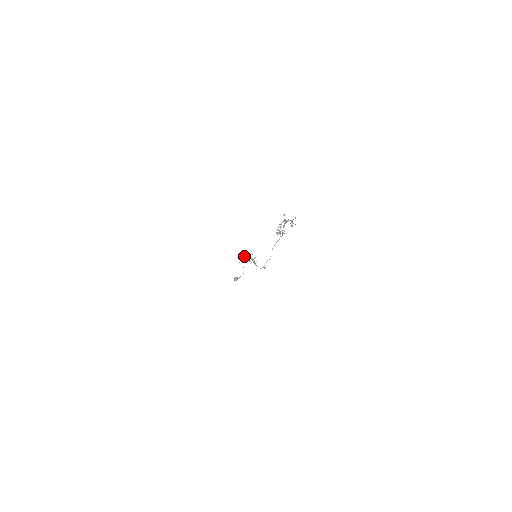
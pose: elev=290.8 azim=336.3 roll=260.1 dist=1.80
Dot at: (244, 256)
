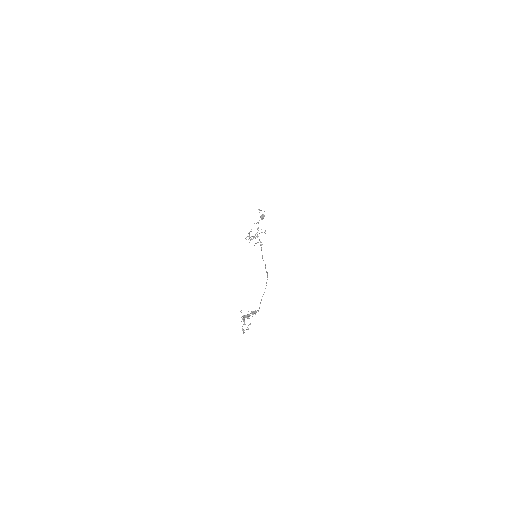
Dot at: occluded
